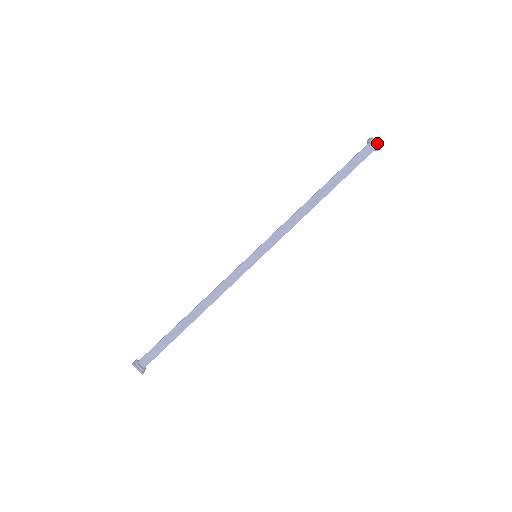
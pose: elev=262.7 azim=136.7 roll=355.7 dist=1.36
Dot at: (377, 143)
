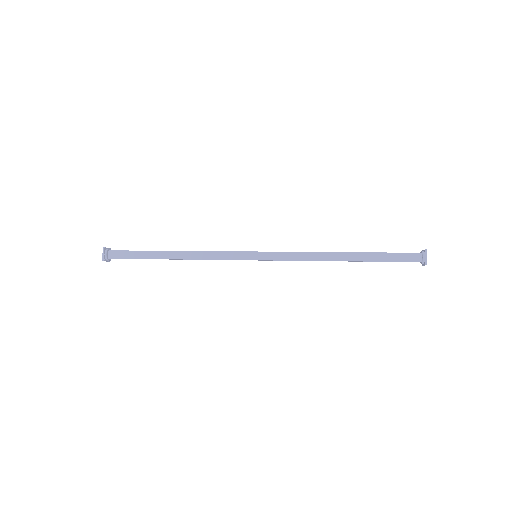
Dot at: occluded
